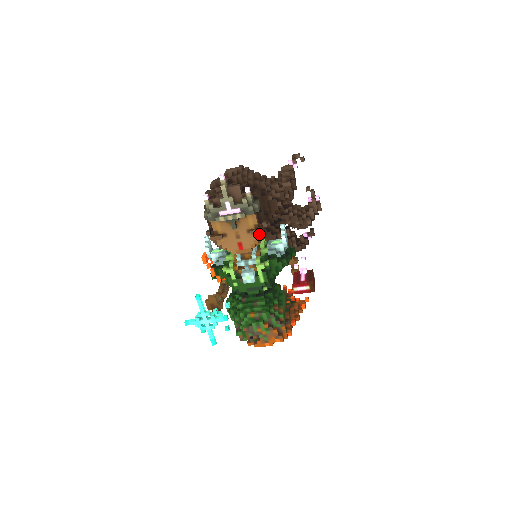
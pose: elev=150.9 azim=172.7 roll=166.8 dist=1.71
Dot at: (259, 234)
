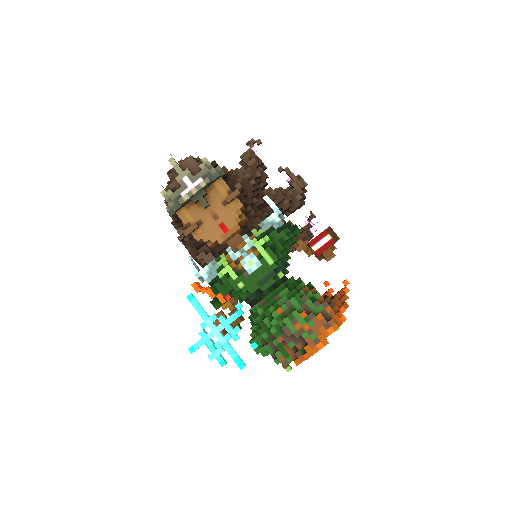
Dot at: (238, 201)
